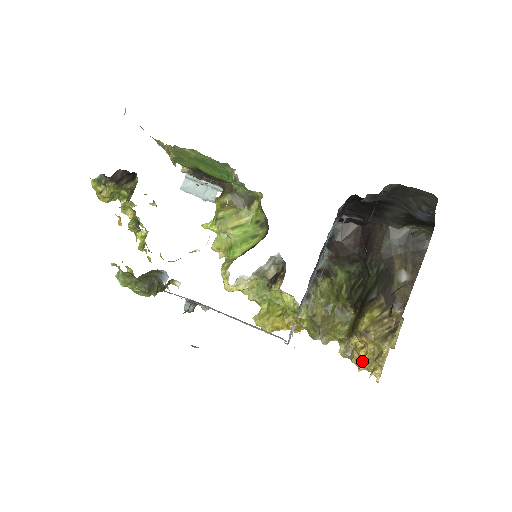
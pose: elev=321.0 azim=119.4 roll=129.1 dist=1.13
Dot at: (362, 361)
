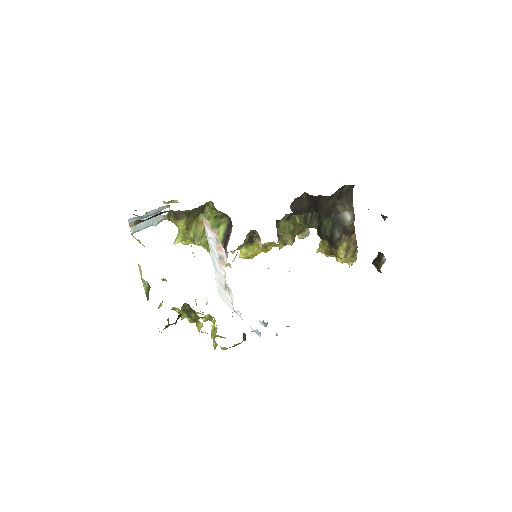
Dot at: (341, 262)
